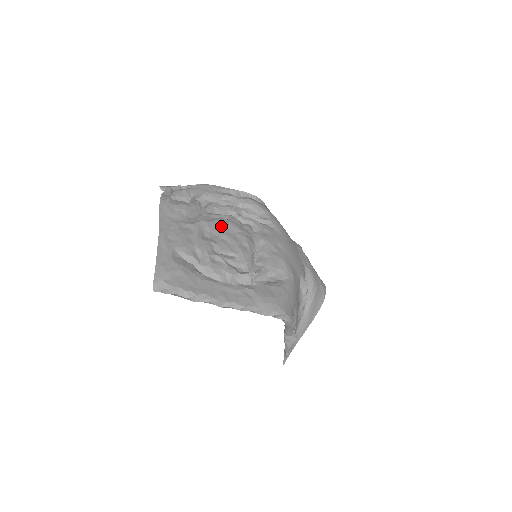
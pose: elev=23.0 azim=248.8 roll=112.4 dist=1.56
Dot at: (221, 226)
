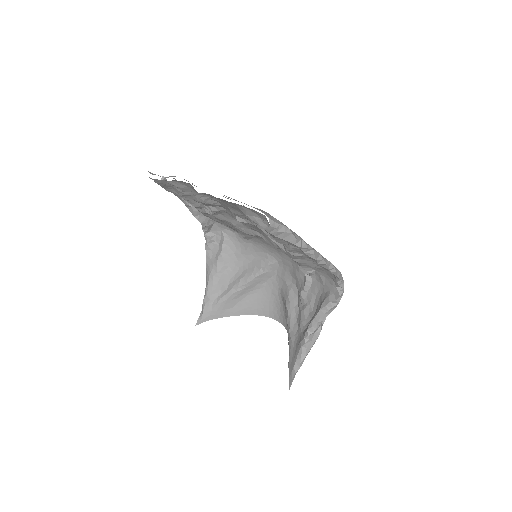
Dot at: occluded
